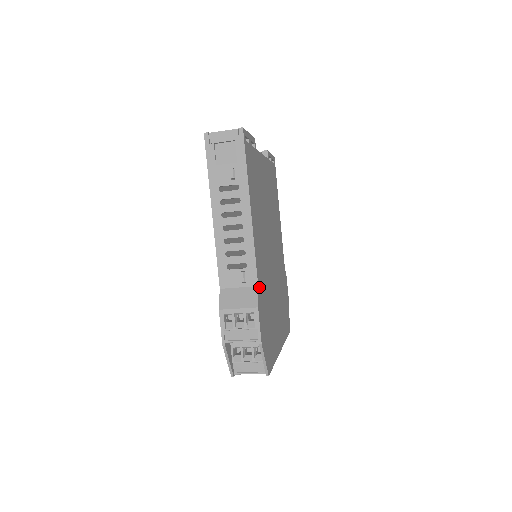
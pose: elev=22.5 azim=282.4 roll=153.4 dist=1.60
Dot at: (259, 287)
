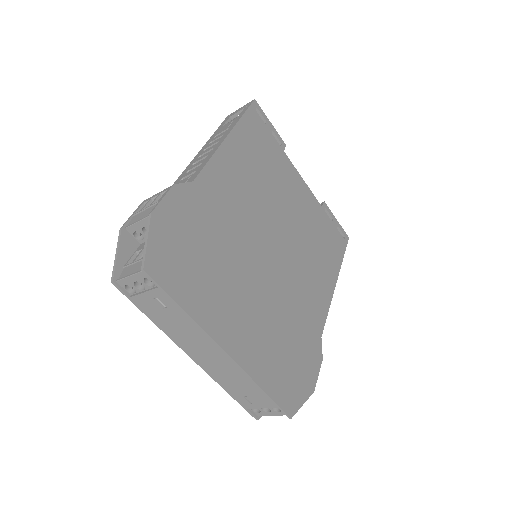
Dot at: (196, 188)
